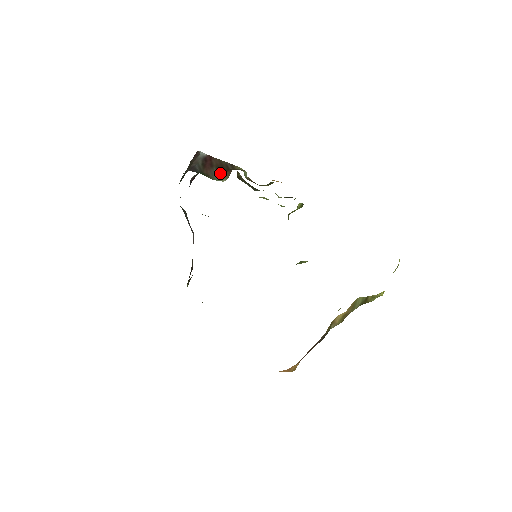
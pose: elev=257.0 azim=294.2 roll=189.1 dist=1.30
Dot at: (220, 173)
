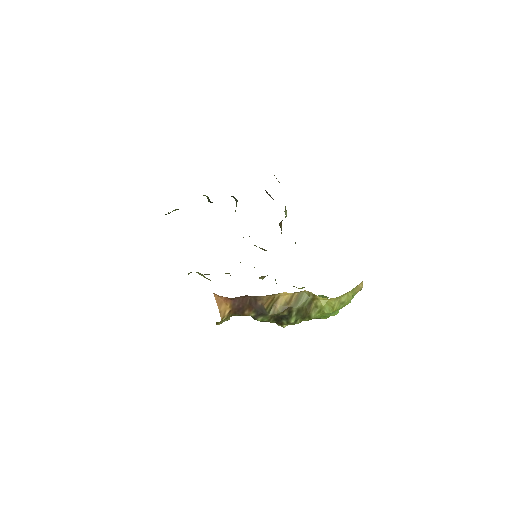
Dot at: occluded
